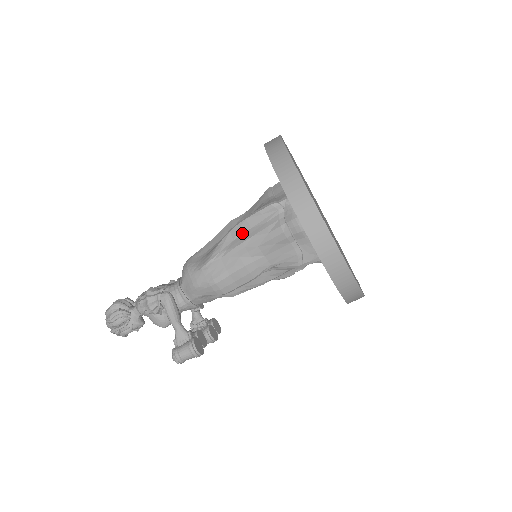
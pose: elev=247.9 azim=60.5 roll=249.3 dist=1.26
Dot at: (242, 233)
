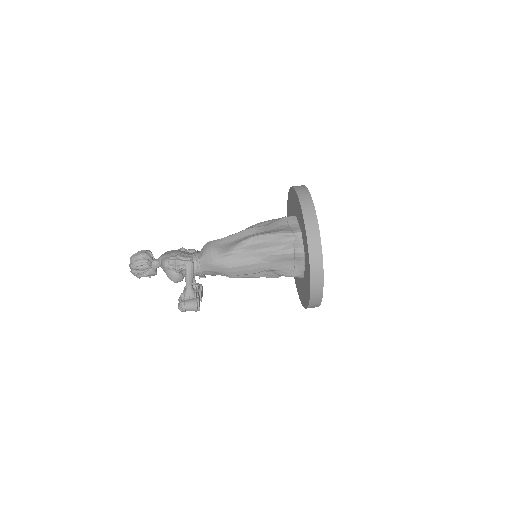
Dot at: (261, 242)
